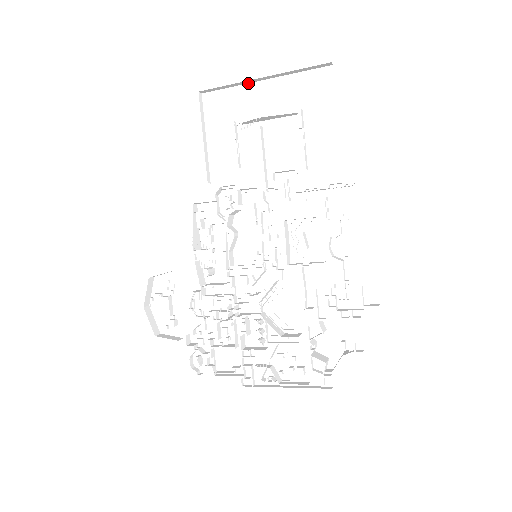
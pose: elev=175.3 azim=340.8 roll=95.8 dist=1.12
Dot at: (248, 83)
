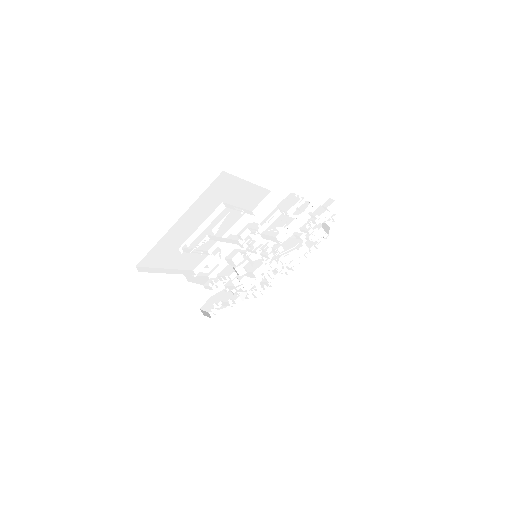
Dot at: (166, 233)
